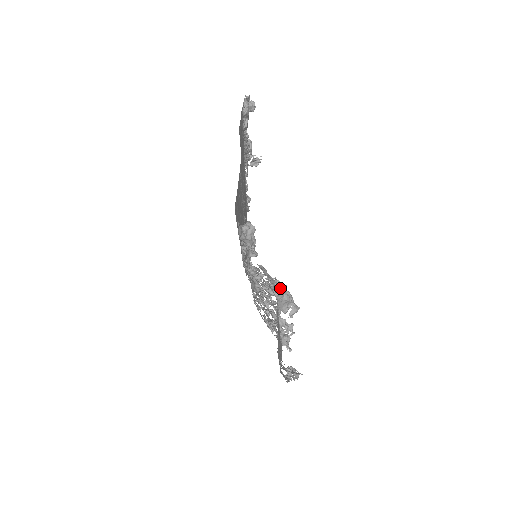
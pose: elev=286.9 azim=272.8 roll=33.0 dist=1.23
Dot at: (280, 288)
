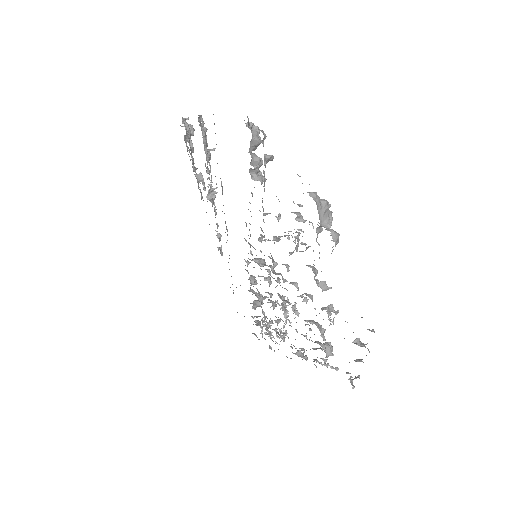
Dot at: occluded
